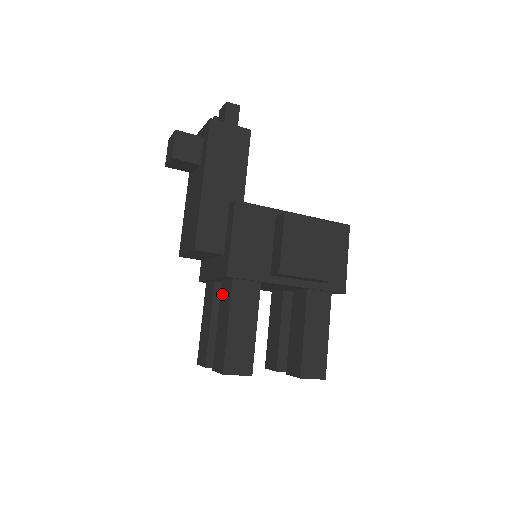
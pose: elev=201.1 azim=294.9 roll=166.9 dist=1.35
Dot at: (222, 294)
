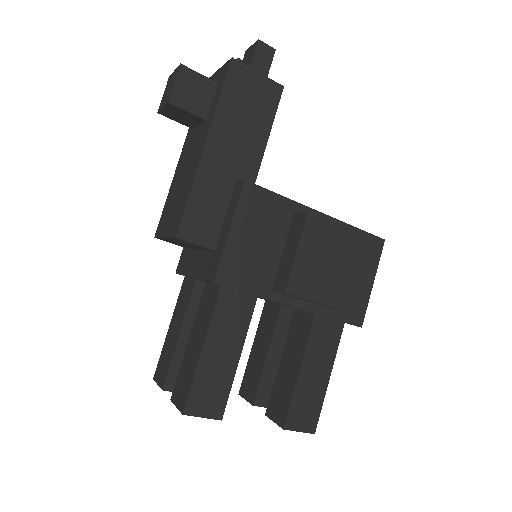
Dot at: (202, 302)
